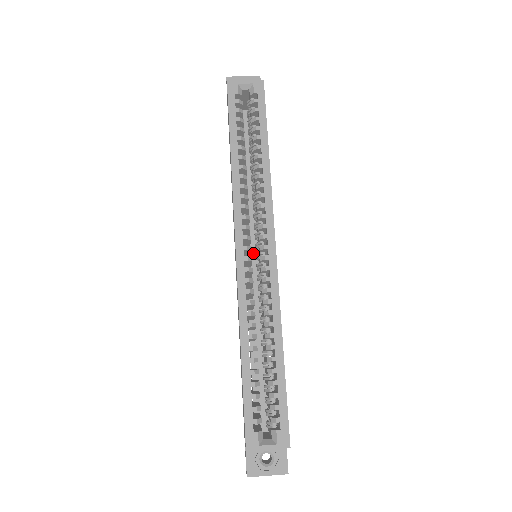
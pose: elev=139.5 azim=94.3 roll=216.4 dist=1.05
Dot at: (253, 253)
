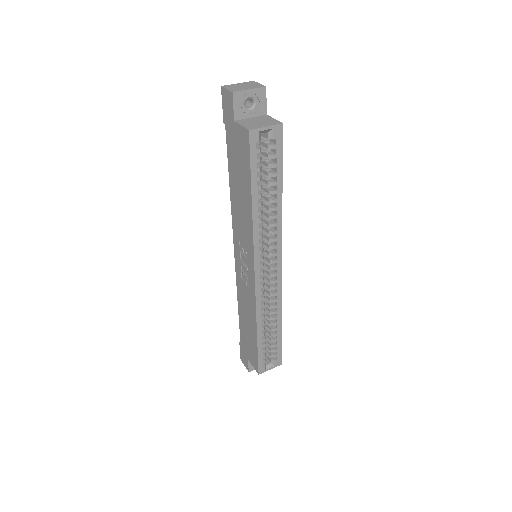
Dot at: occluded
